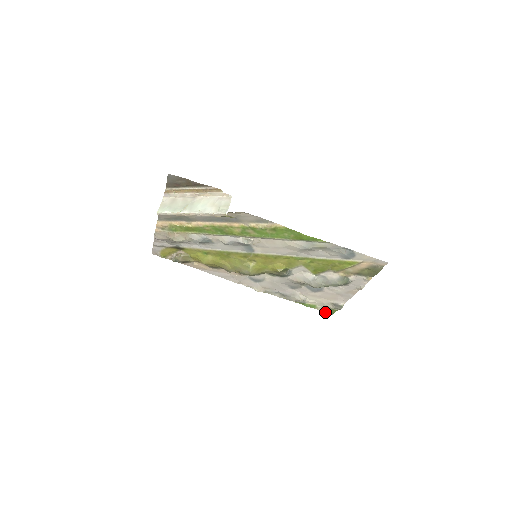
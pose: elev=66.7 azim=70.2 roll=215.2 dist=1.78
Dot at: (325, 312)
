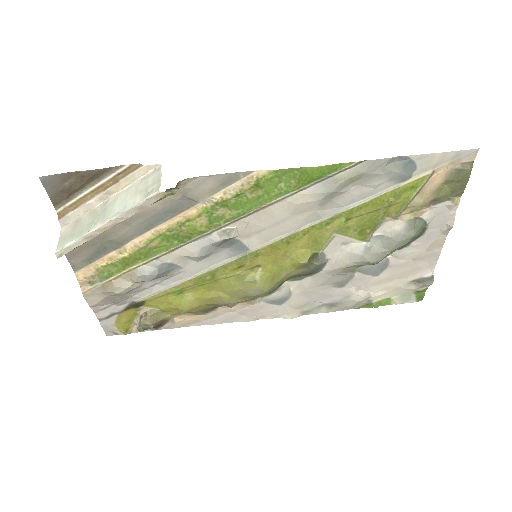
Dot at: (408, 302)
